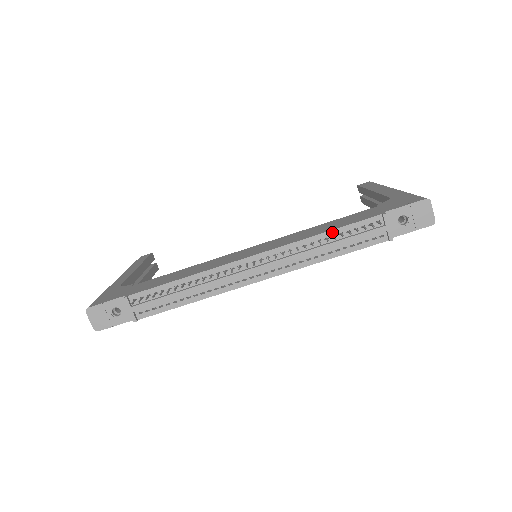
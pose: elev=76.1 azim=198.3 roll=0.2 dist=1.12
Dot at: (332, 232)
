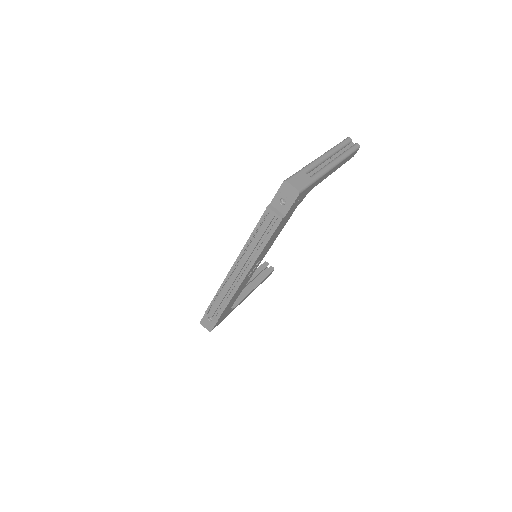
Dot at: (254, 232)
